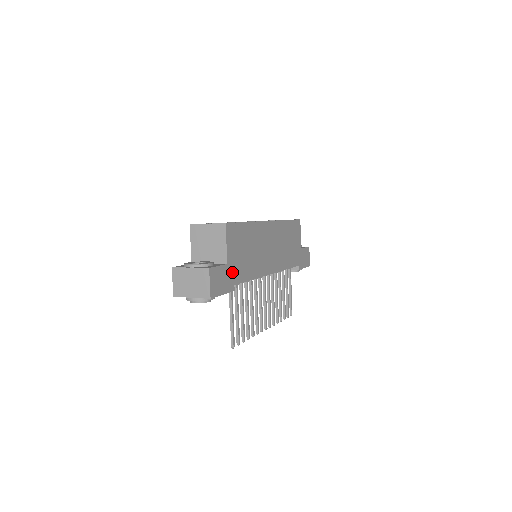
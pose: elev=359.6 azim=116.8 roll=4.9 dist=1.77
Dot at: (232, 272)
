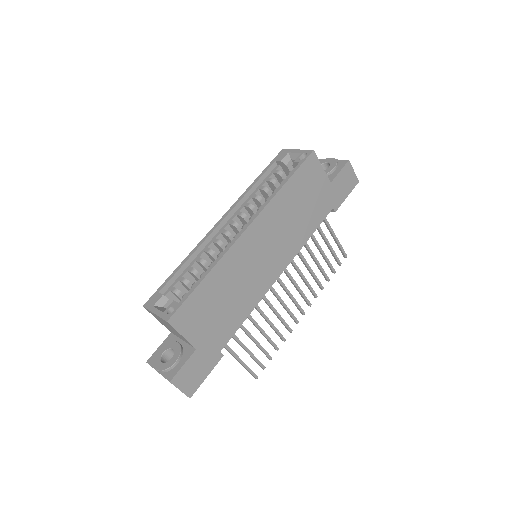
Dot at: (209, 346)
